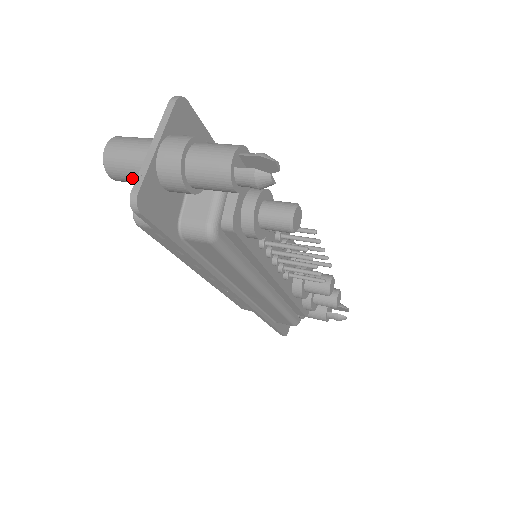
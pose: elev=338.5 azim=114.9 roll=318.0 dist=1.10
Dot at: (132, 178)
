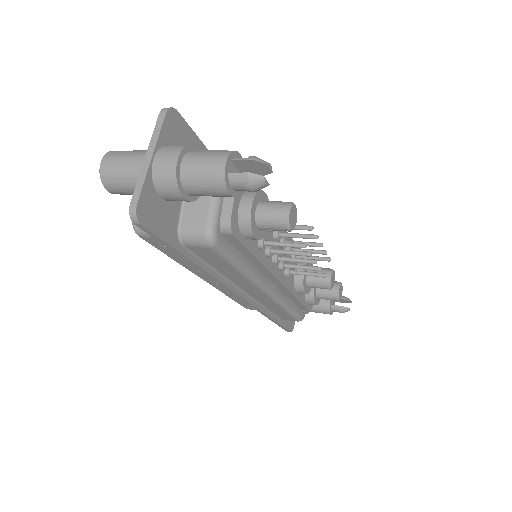
Dot at: (129, 190)
